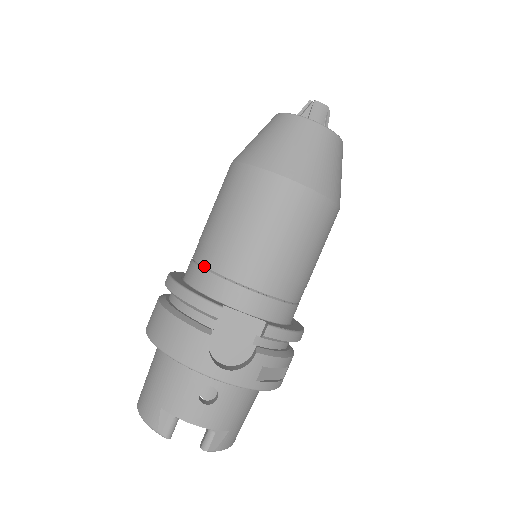
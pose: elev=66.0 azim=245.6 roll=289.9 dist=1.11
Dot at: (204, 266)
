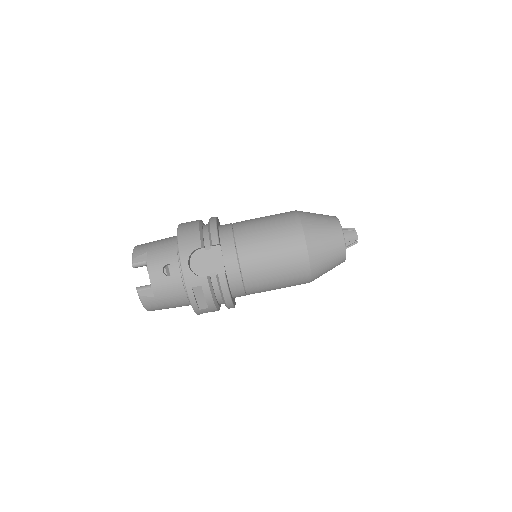
Dot at: (233, 227)
